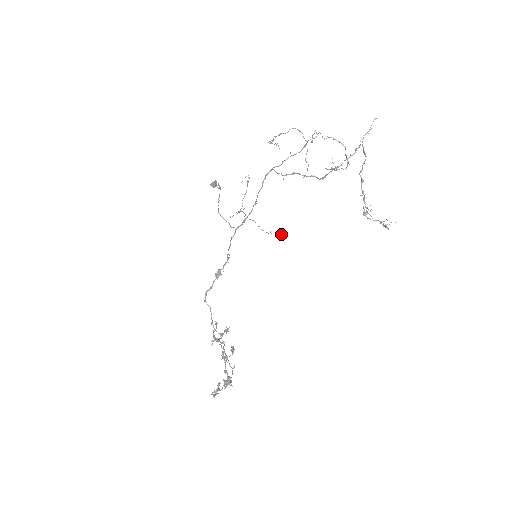
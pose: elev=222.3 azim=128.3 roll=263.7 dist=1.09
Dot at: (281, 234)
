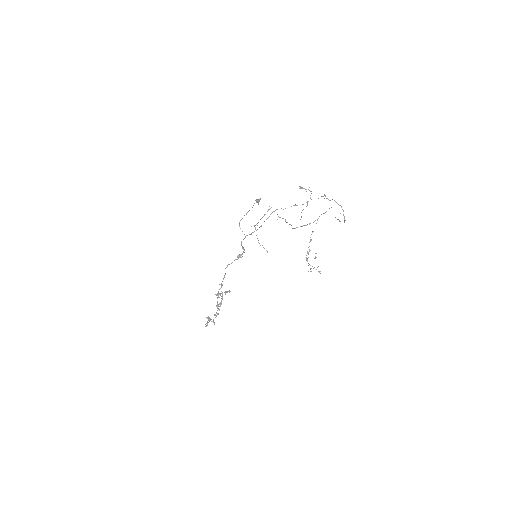
Dot at: (266, 250)
